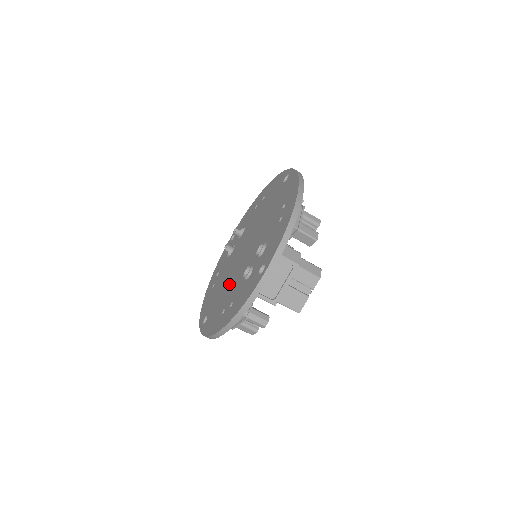
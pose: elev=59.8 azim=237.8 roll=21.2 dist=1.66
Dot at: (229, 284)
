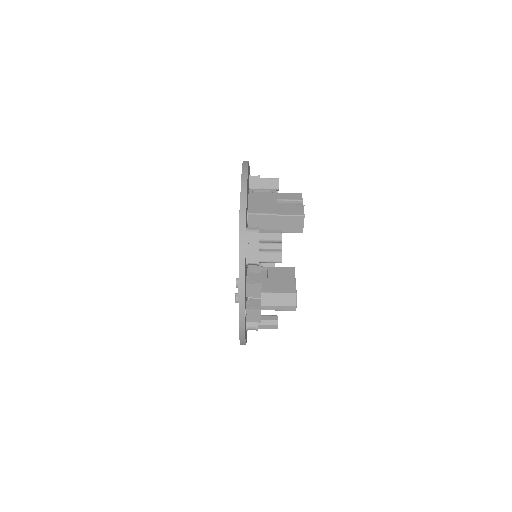
Dot at: occluded
